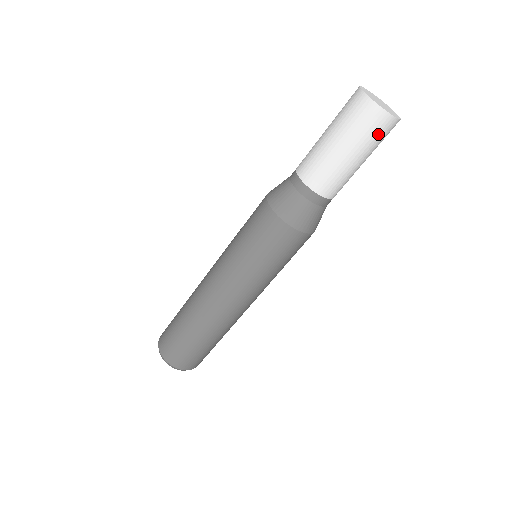
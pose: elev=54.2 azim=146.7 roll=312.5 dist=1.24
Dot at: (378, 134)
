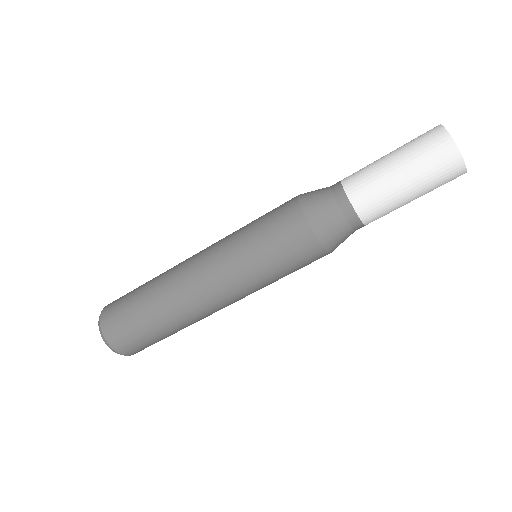
Dot at: (443, 178)
